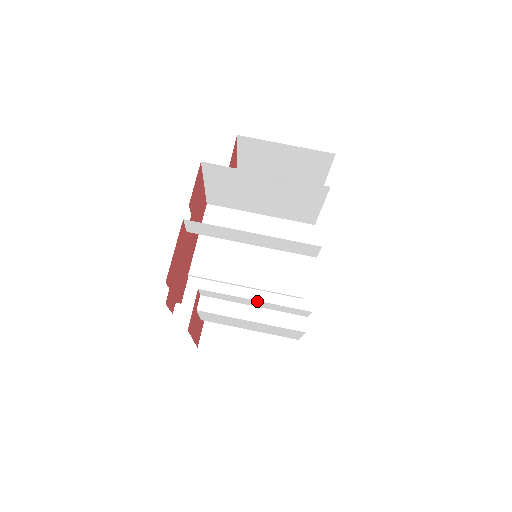
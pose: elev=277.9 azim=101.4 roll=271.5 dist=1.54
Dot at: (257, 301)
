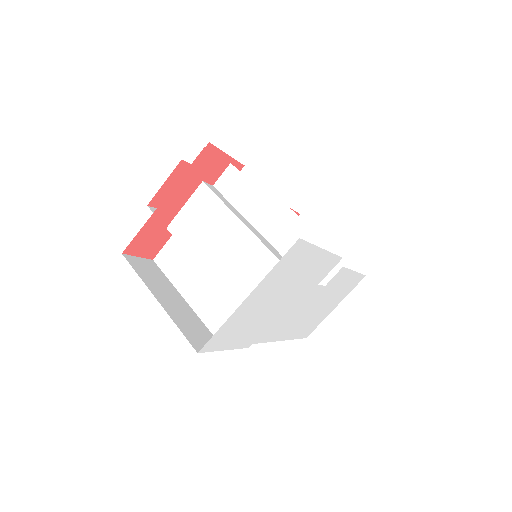
Dot at: (272, 206)
